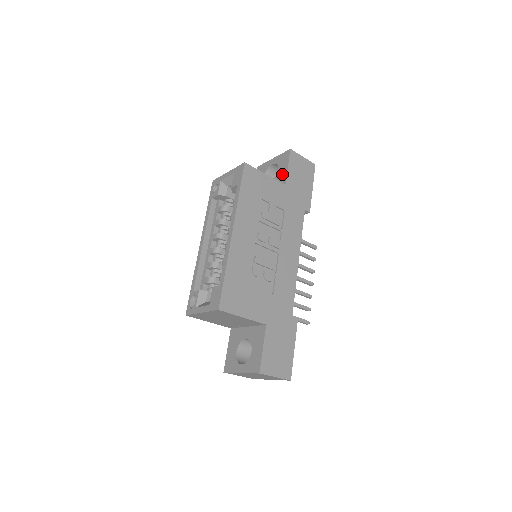
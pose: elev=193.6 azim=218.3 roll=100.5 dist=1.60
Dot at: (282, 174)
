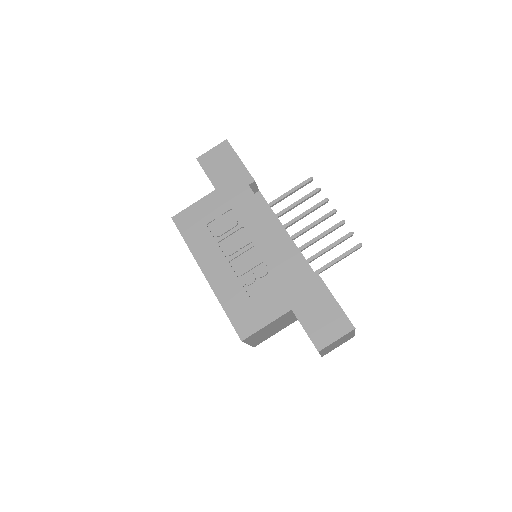
Dot at: occluded
